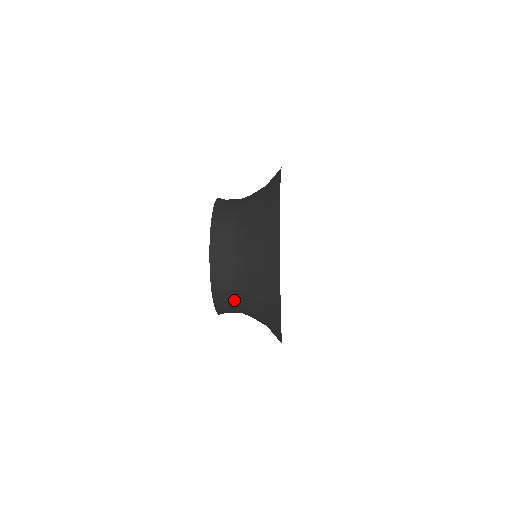
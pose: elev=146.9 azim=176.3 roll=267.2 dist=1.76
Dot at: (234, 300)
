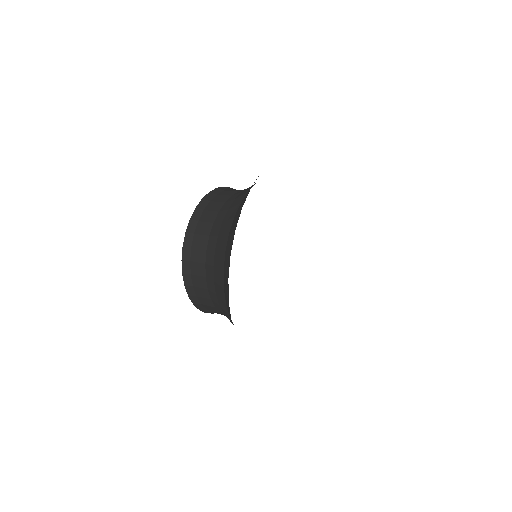
Dot at: (202, 265)
